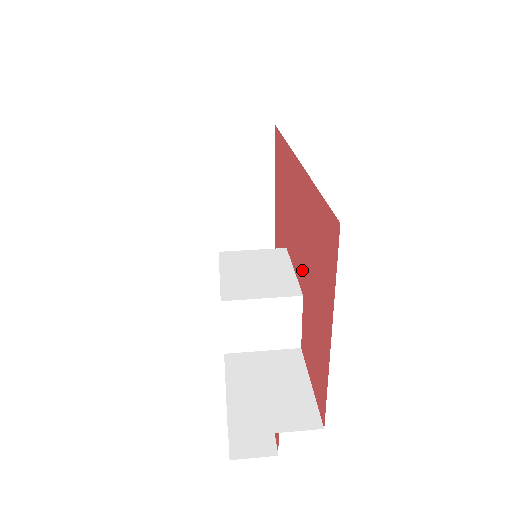
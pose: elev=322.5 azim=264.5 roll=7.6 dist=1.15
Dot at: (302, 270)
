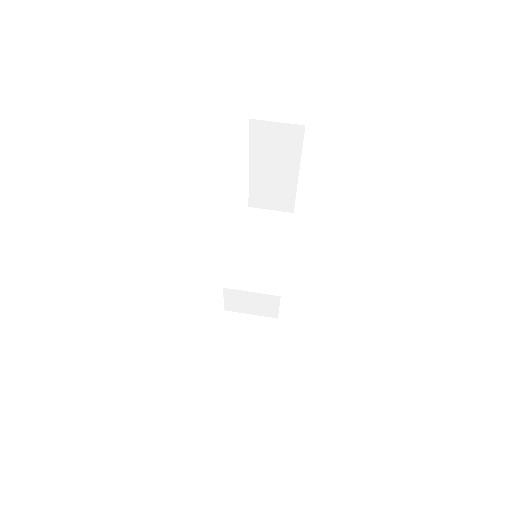
Dot at: occluded
